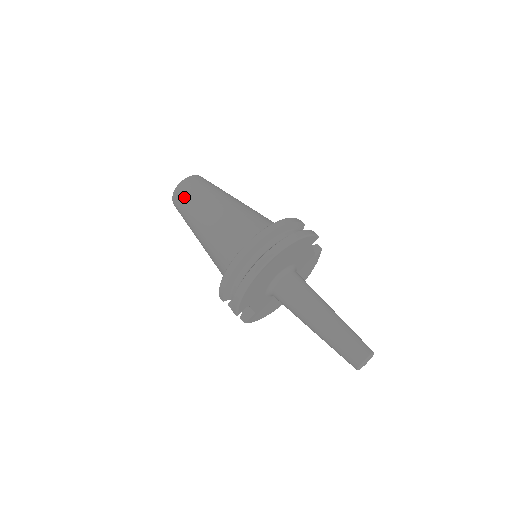
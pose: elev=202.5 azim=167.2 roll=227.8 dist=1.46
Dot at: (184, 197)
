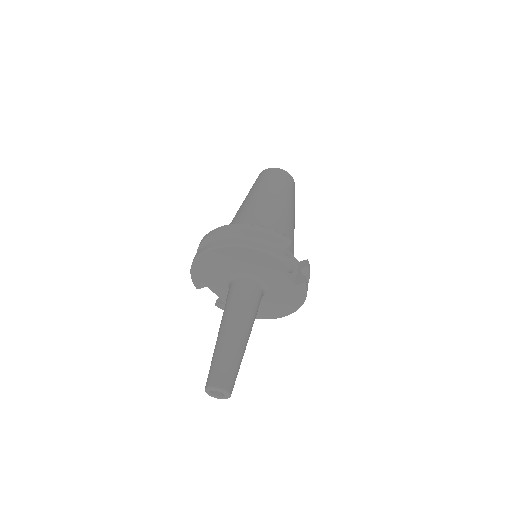
Dot at: (255, 182)
